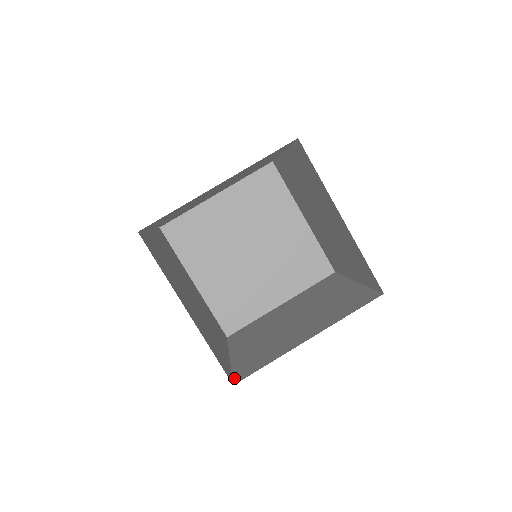
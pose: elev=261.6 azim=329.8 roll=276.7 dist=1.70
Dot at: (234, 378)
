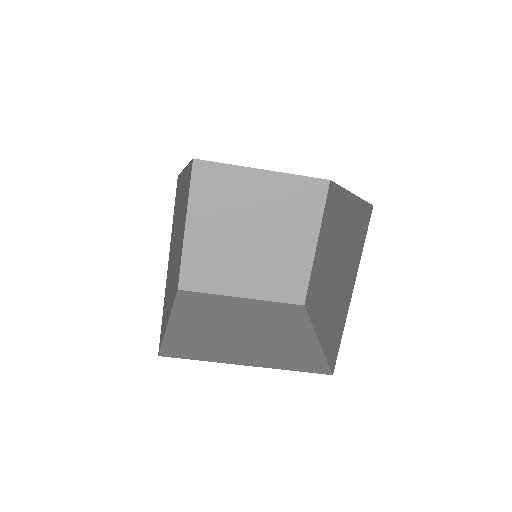
Dot at: (329, 365)
